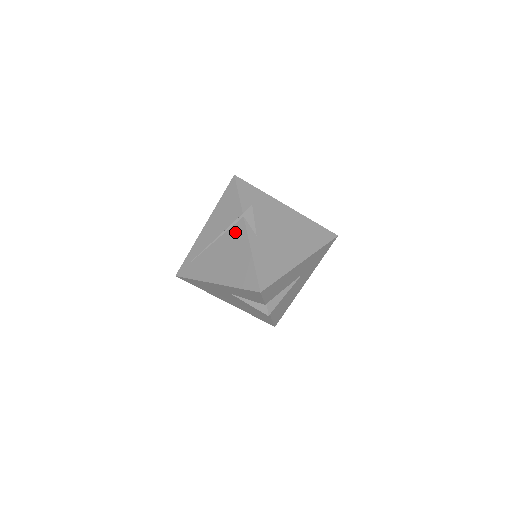
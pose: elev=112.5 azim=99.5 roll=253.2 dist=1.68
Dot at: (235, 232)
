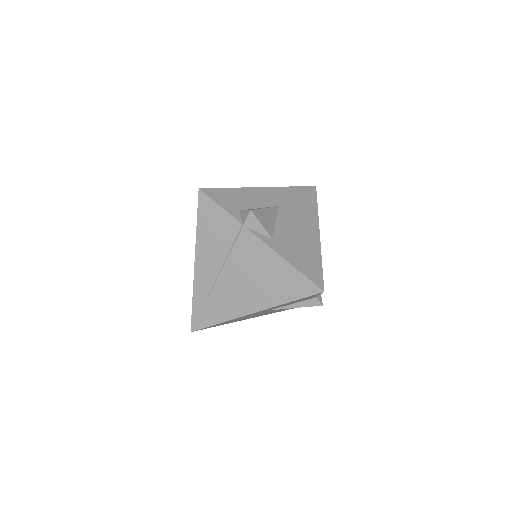
Dot at: (245, 249)
